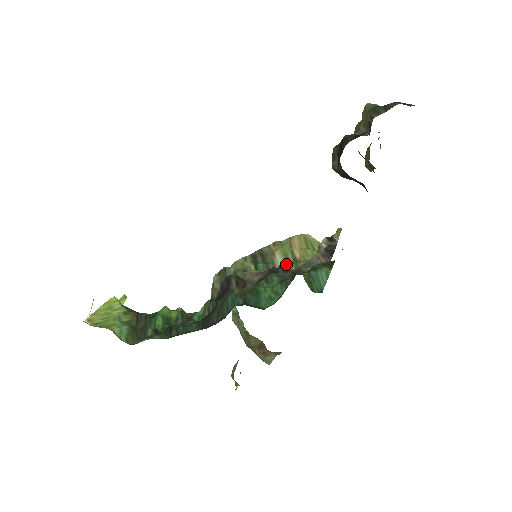
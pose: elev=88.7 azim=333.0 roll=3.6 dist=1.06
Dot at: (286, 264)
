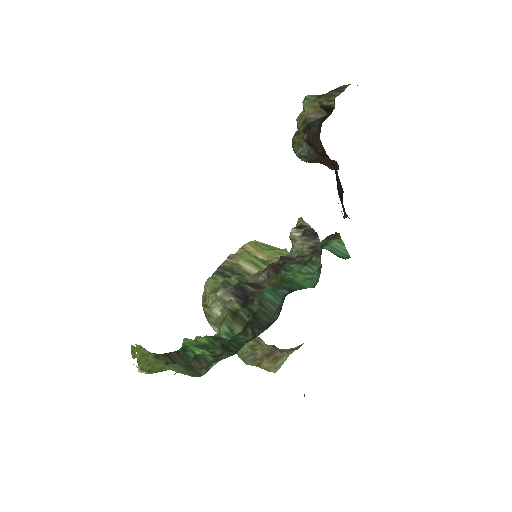
Dot at: (258, 268)
